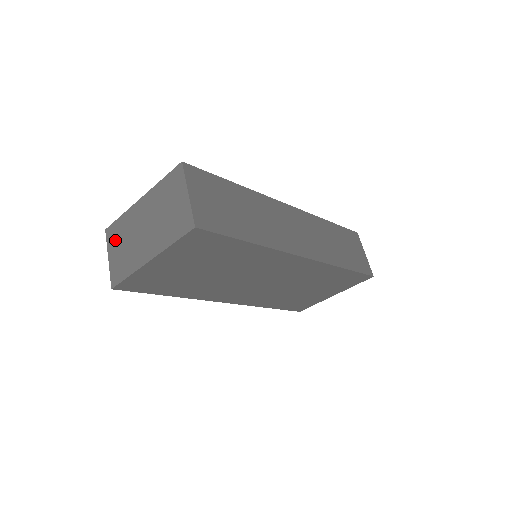
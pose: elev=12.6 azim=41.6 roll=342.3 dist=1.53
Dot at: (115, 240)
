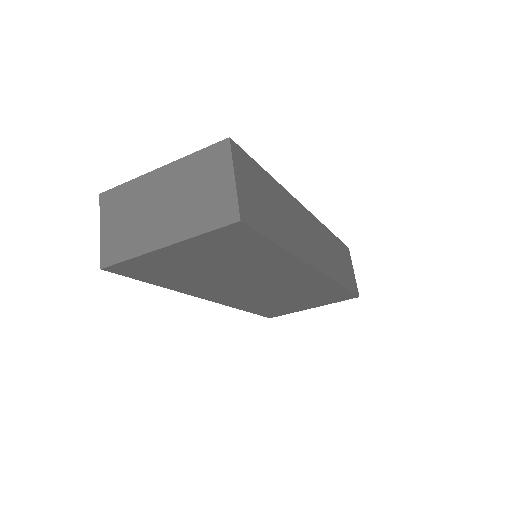
Dot at: (114, 210)
